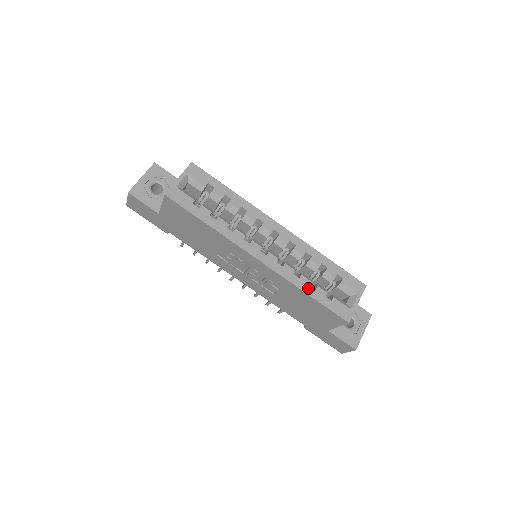
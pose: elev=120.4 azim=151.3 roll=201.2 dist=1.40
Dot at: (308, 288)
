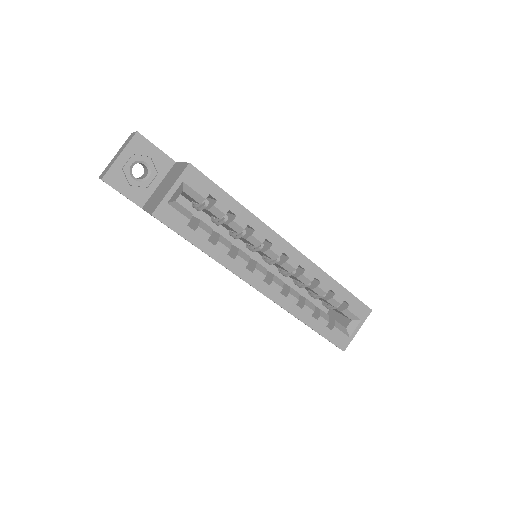
Dot at: (309, 319)
